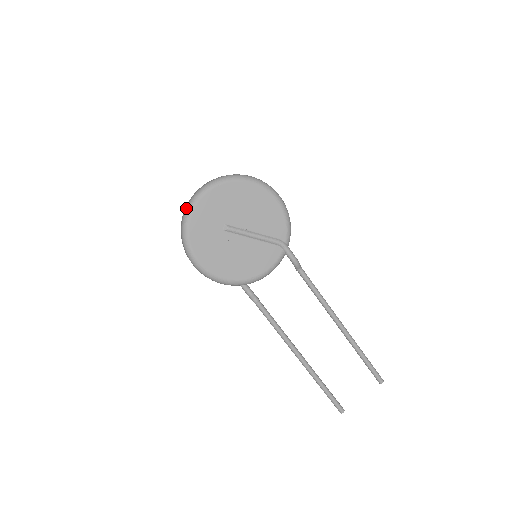
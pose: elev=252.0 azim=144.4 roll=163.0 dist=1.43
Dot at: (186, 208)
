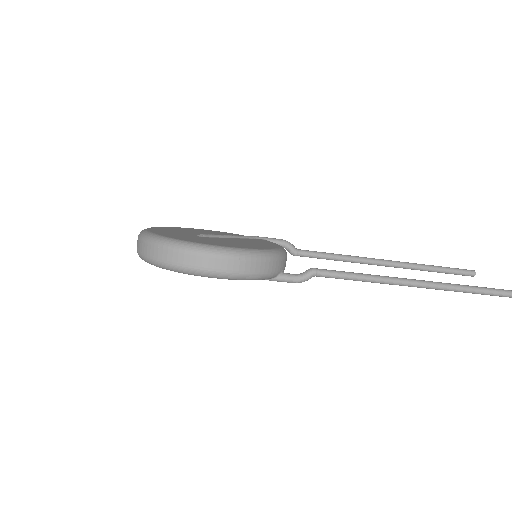
Dot at: occluded
